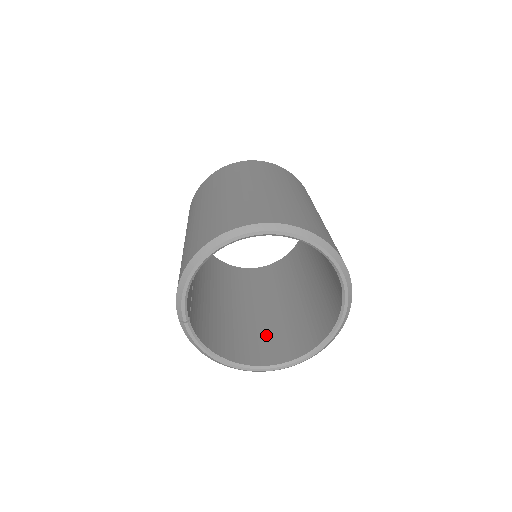
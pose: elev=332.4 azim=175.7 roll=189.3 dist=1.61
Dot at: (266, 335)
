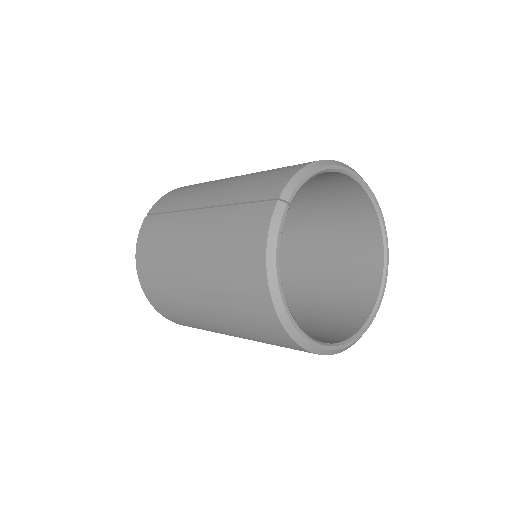
Dot at: occluded
